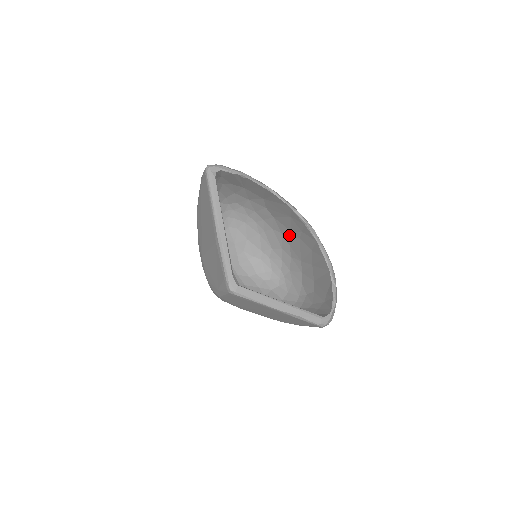
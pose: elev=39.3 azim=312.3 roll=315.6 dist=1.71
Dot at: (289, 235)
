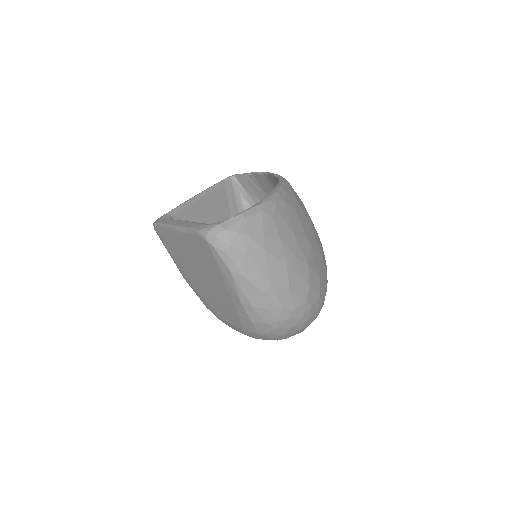
Dot at: occluded
